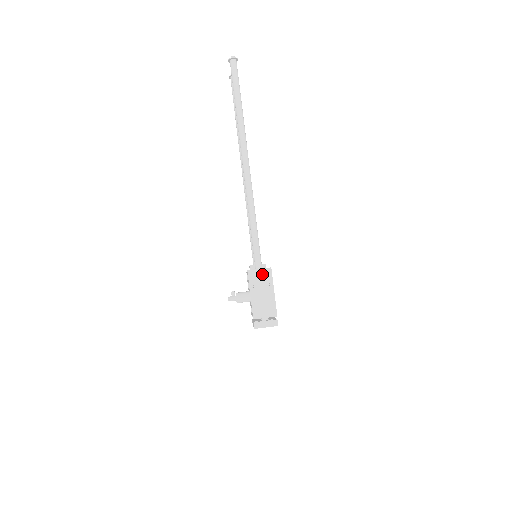
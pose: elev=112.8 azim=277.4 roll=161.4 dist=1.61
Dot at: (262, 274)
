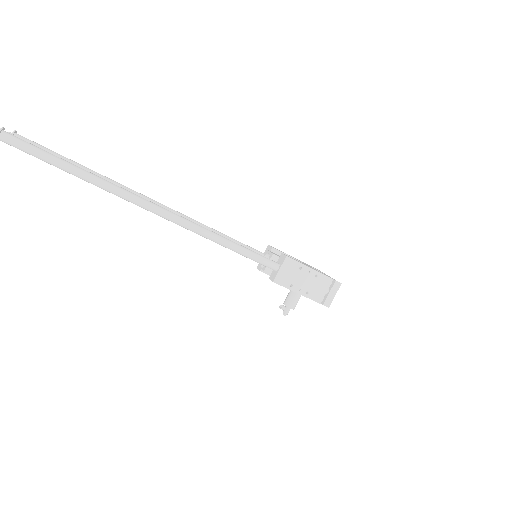
Dot at: (286, 269)
